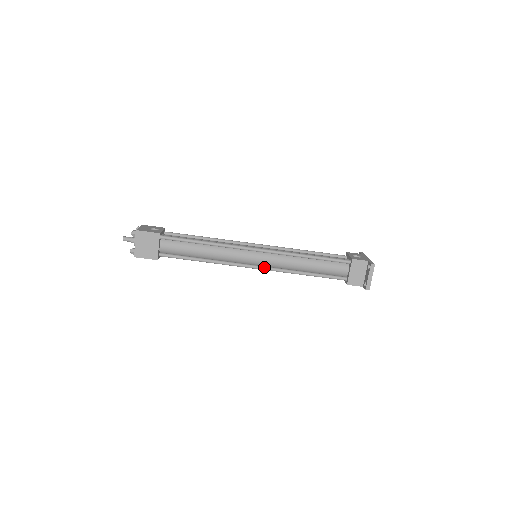
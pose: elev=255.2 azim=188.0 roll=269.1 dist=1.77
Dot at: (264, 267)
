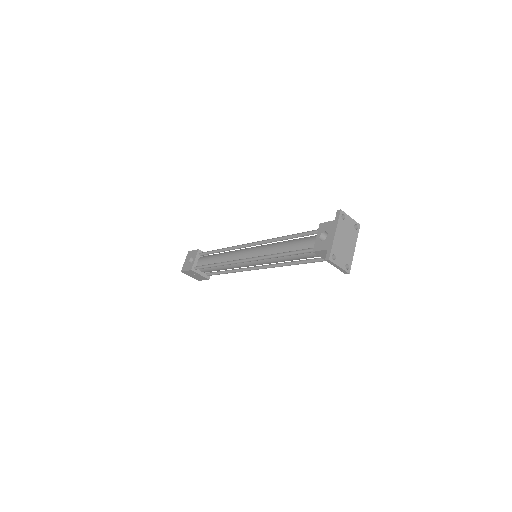
Dot at: (264, 267)
